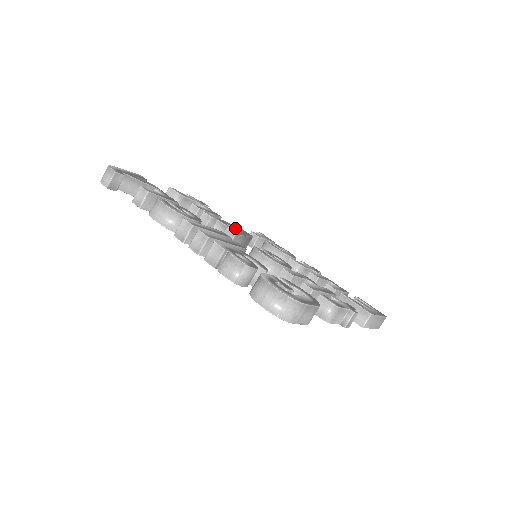
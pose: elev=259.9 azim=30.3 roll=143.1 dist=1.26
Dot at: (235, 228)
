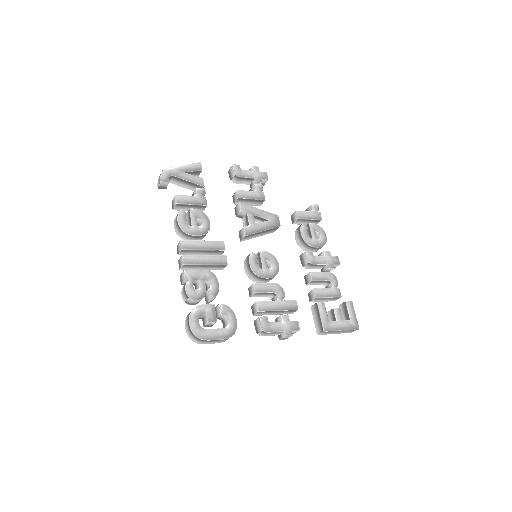
Dot at: (264, 218)
